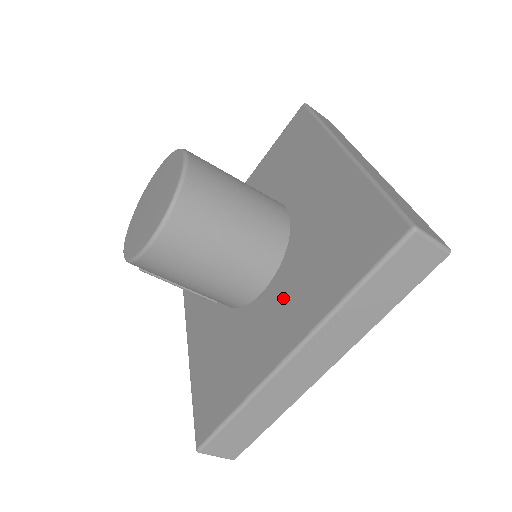
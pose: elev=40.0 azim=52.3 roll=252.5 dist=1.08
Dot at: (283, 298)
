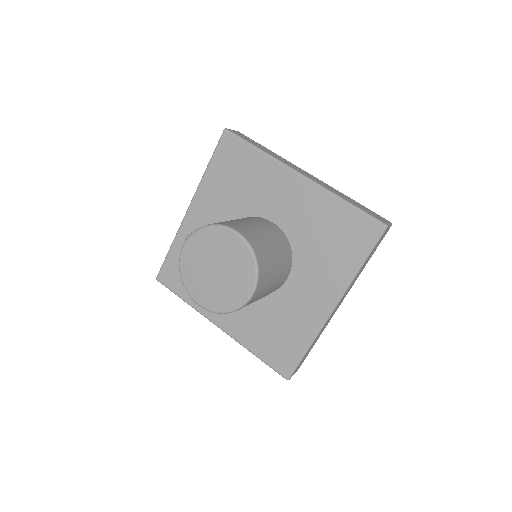
Dot at: occluded
